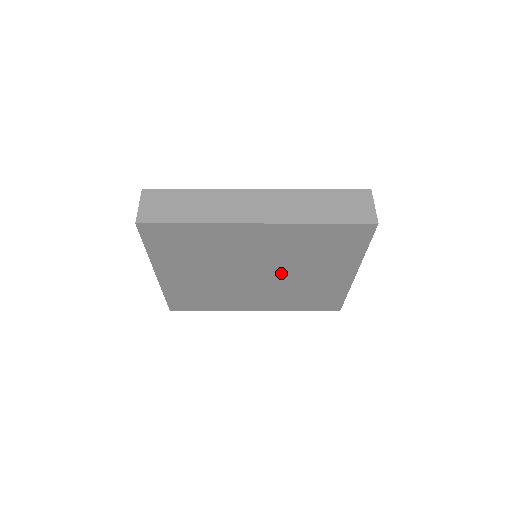
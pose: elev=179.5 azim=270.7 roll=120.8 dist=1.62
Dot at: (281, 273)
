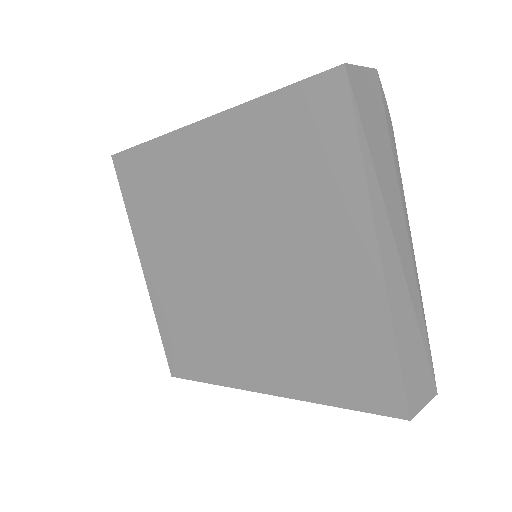
Dot at: (262, 256)
